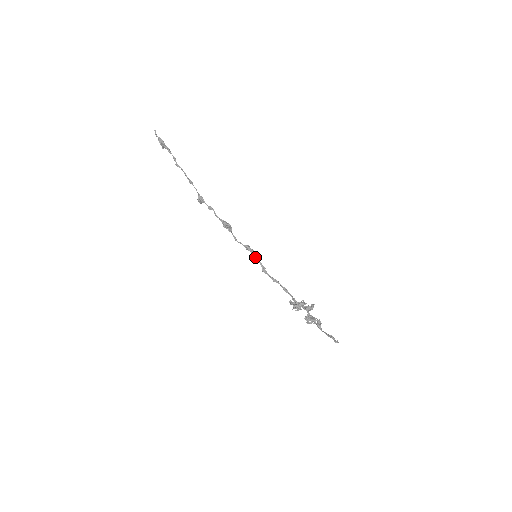
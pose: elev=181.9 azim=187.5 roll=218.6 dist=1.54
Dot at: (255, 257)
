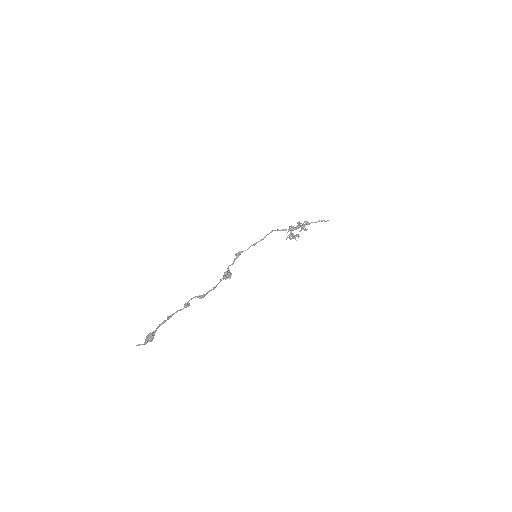
Dot at: occluded
